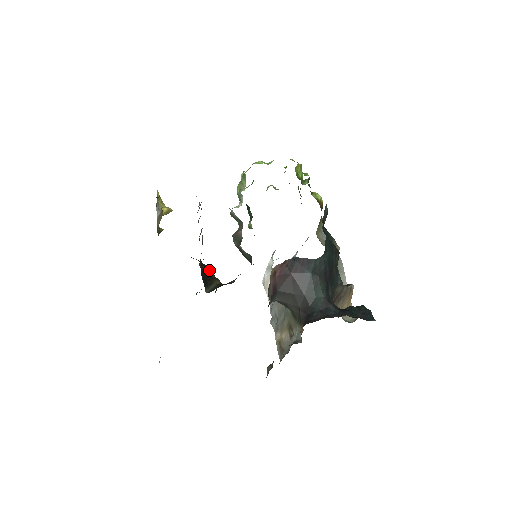
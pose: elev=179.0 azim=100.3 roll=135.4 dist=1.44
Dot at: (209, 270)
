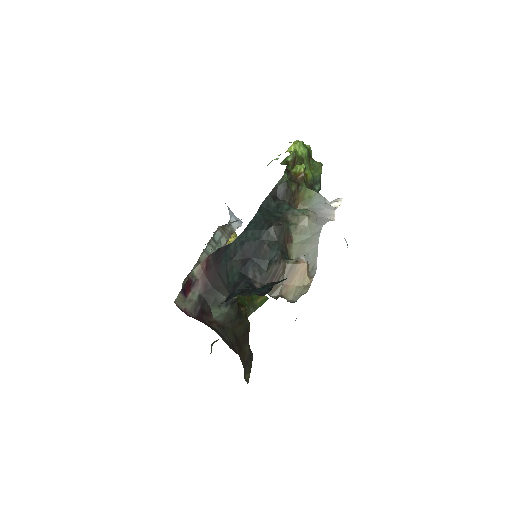
Dot at: occluded
